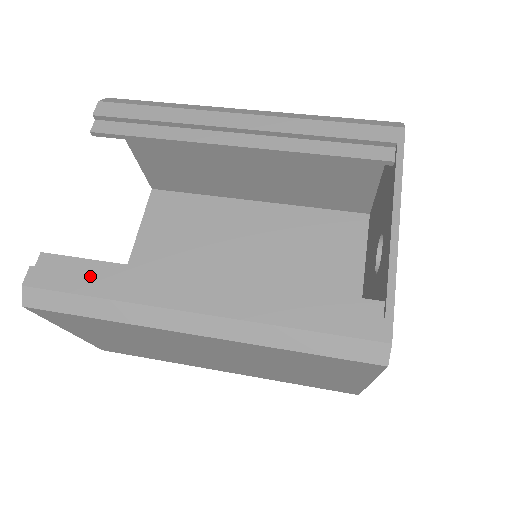
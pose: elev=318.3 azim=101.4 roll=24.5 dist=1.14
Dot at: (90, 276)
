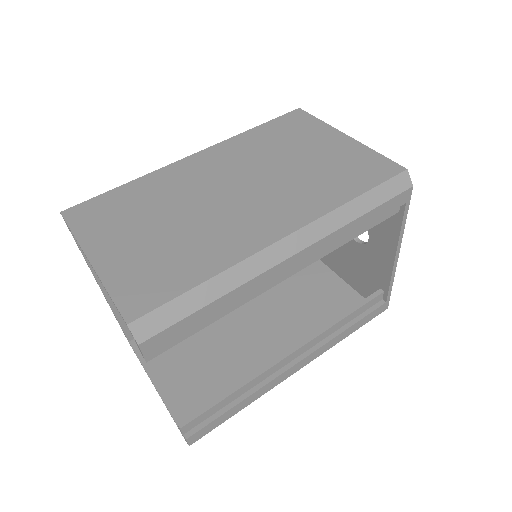
Dot at: (230, 410)
